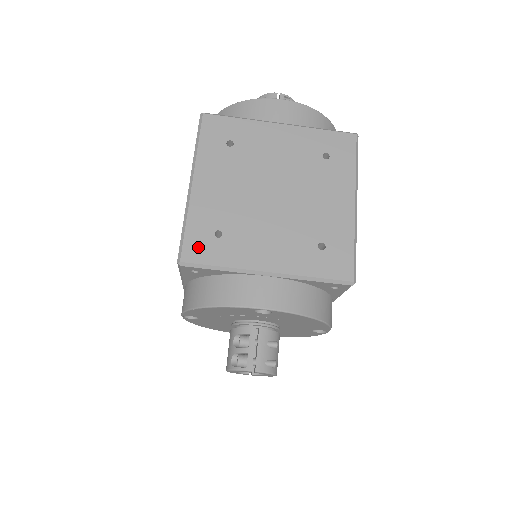
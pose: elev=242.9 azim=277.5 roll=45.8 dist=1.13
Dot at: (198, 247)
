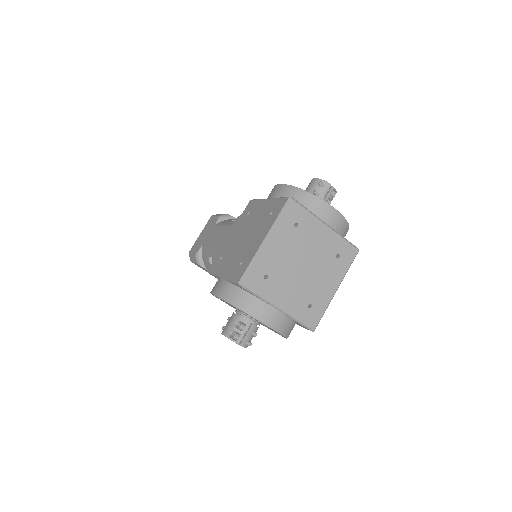
Dot at: (253, 280)
